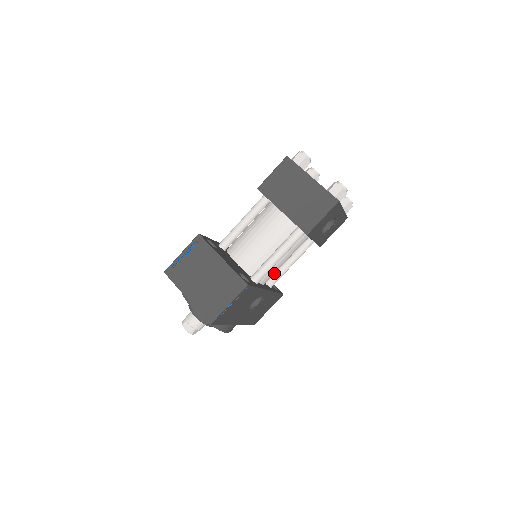
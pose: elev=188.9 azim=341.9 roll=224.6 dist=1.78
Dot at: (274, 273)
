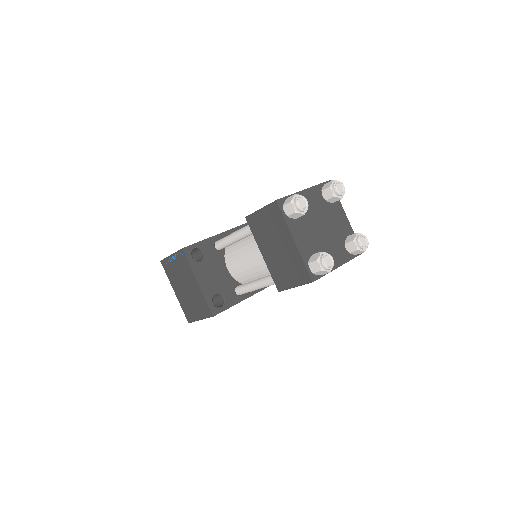
Dot at: occluded
